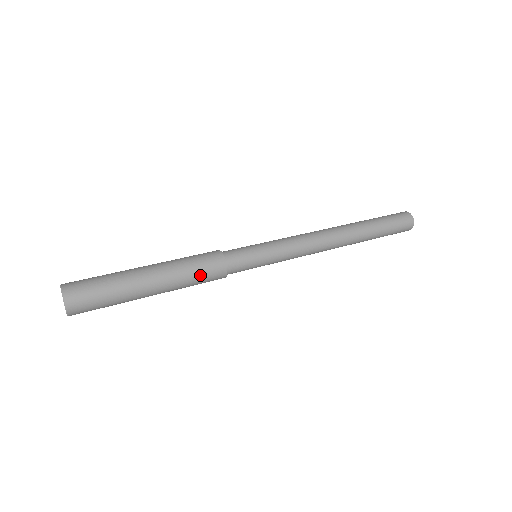
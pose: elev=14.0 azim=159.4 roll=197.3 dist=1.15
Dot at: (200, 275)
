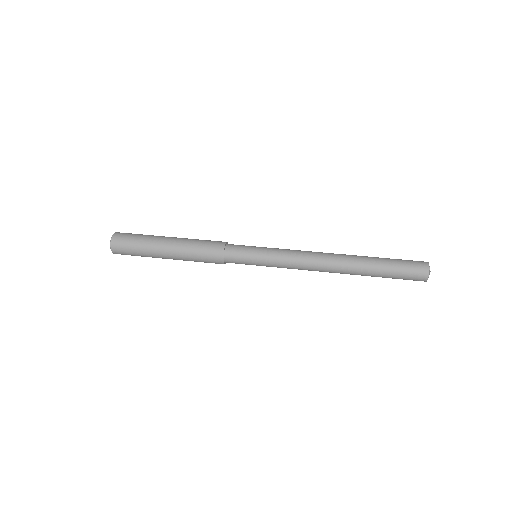
Dot at: (202, 261)
